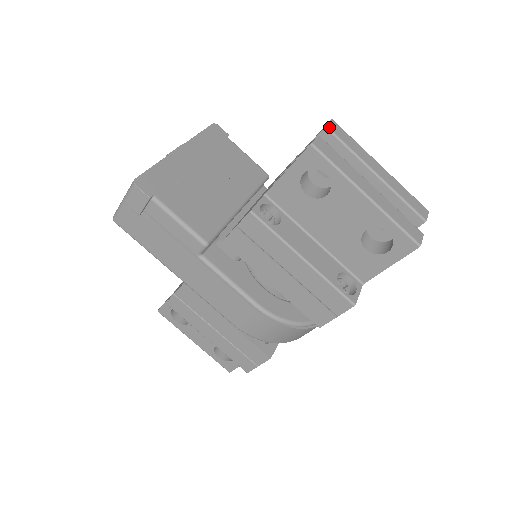
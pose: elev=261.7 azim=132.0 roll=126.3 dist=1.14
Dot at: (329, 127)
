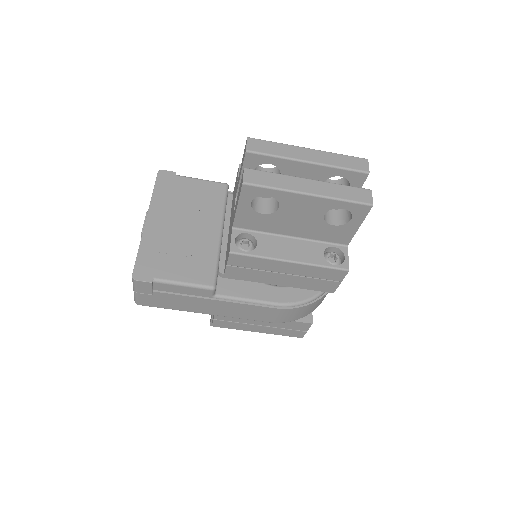
Dot at: (249, 150)
